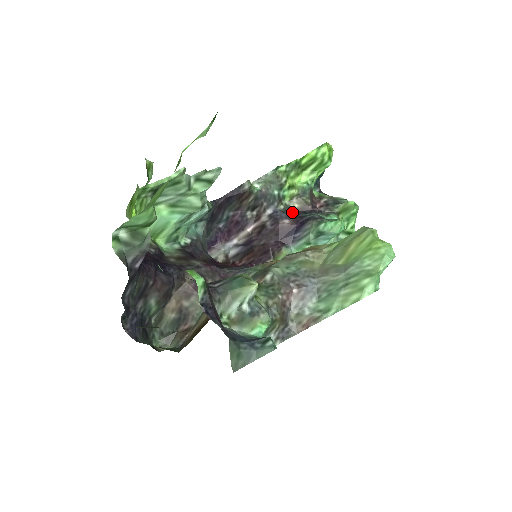
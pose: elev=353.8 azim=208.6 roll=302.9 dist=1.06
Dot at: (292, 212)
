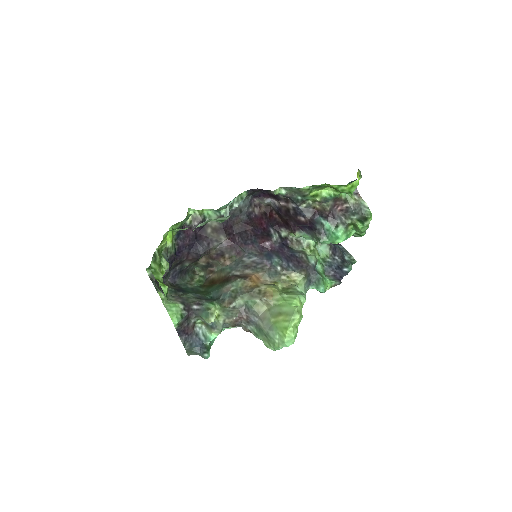
Dot at: (312, 211)
